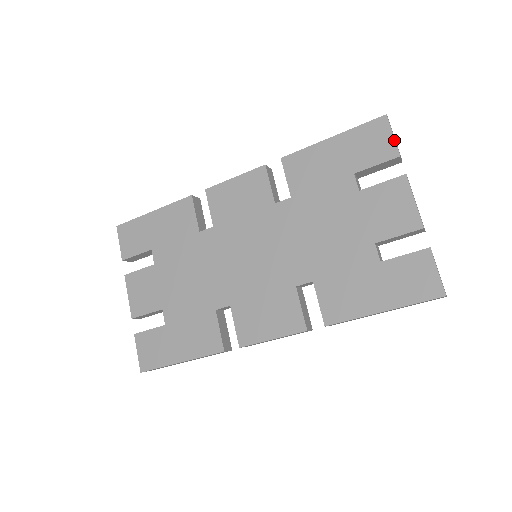
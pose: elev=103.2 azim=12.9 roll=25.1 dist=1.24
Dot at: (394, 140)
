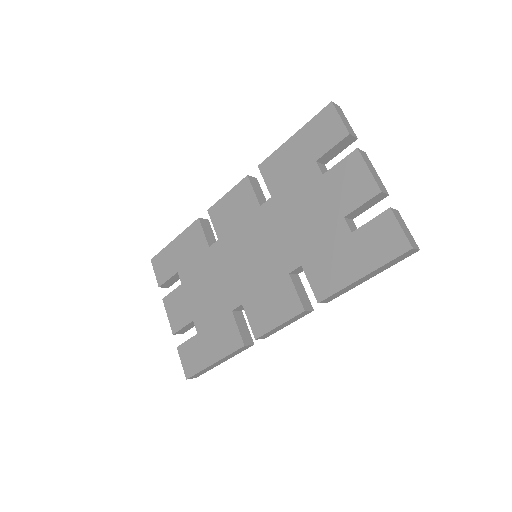
Dot at: (342, 122)
